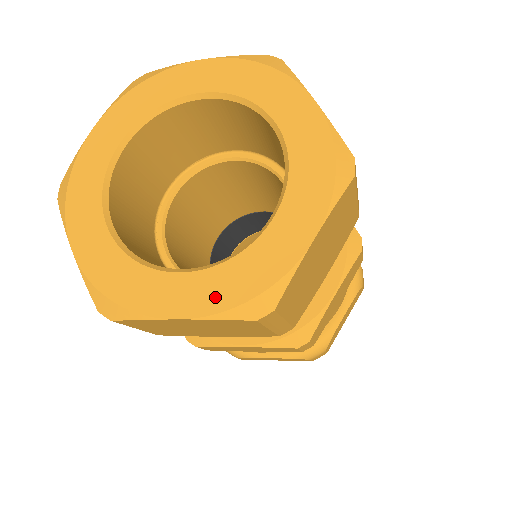
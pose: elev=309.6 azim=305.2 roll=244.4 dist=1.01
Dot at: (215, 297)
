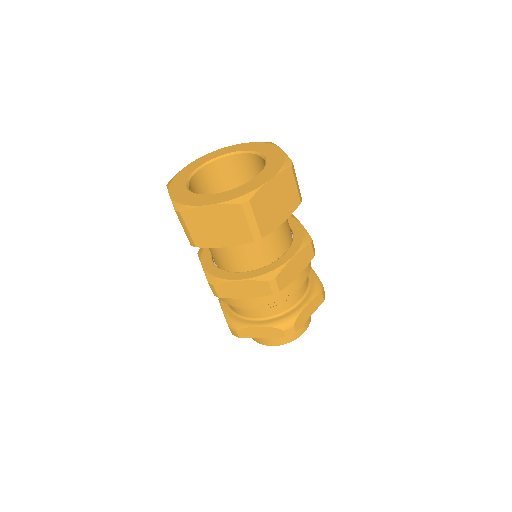
Dot at: (226, 198)
